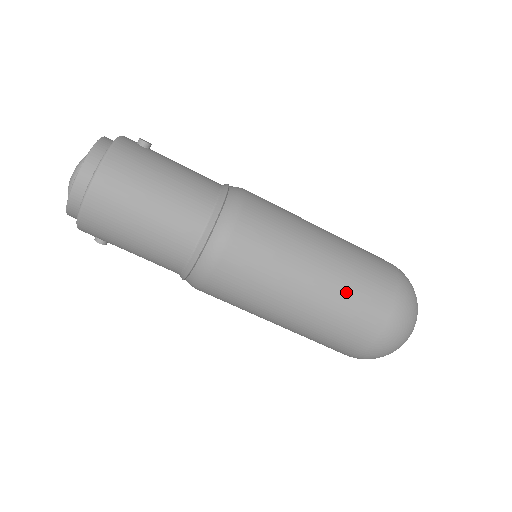
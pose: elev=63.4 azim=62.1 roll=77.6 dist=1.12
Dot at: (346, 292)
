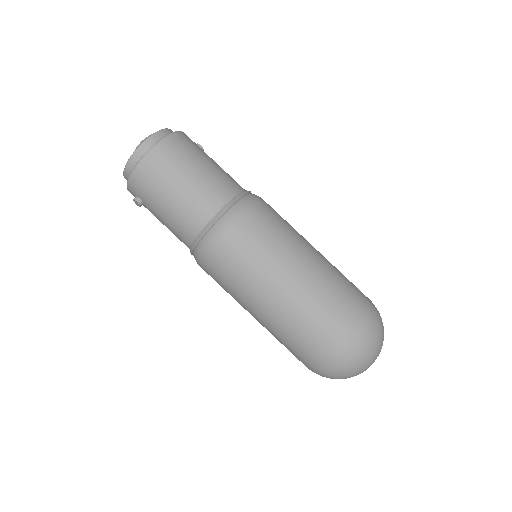
Dot at: (329, 285)
